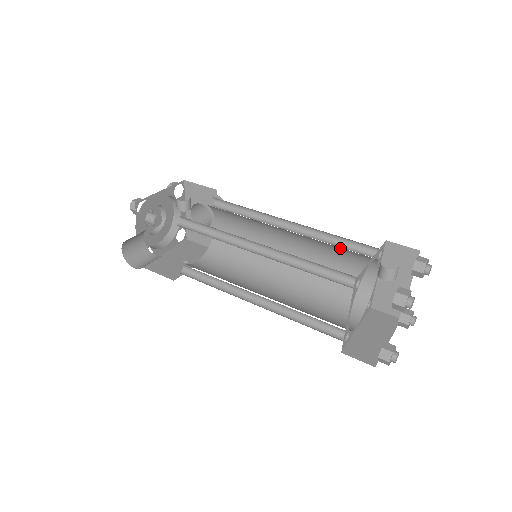
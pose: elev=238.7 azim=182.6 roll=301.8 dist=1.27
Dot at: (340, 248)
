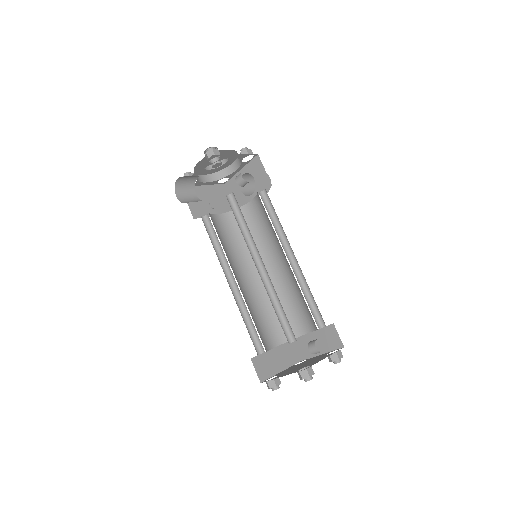
Dot at: occluded
